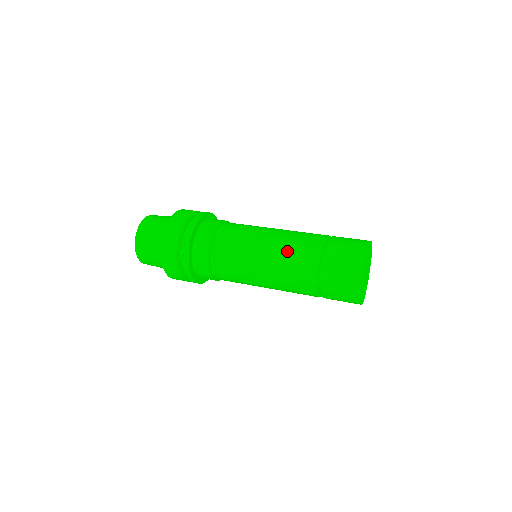
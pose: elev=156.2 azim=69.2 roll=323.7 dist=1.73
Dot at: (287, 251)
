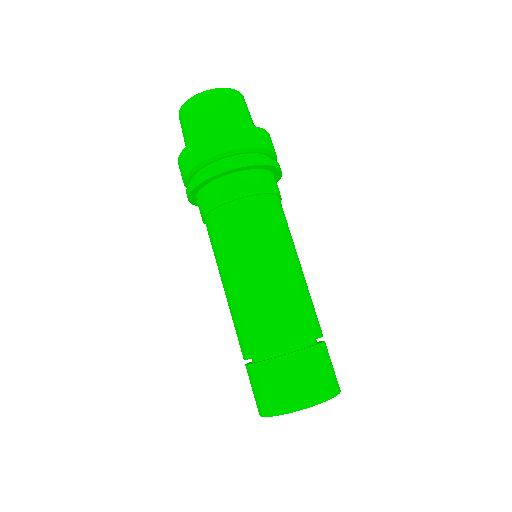
Dot at: (273, 302)
